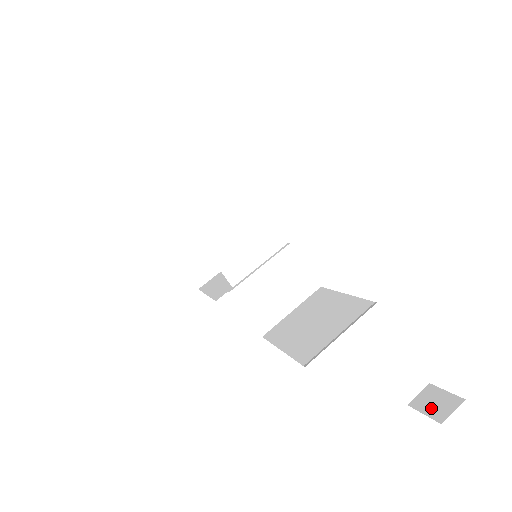
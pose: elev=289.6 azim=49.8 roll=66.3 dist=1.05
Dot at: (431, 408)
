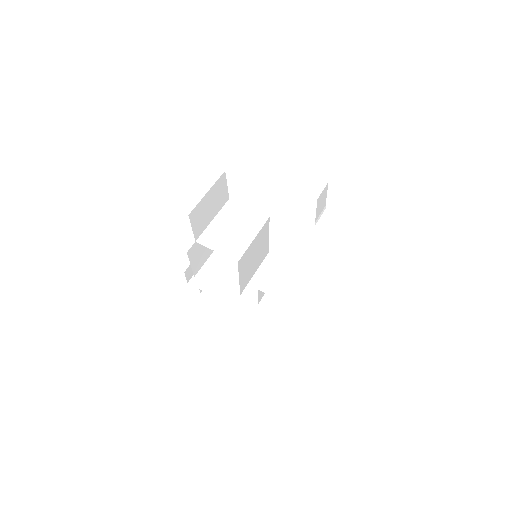
Dot at: occluded
